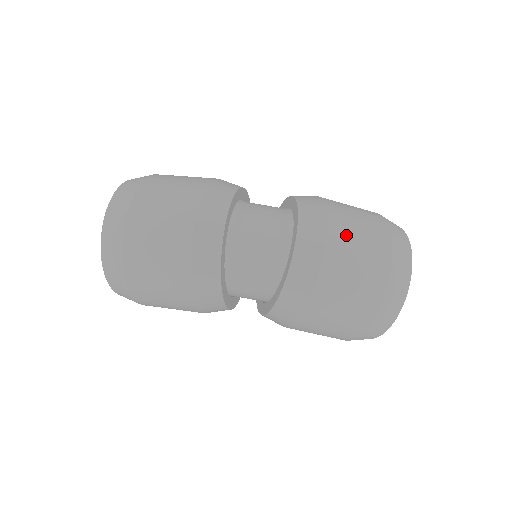
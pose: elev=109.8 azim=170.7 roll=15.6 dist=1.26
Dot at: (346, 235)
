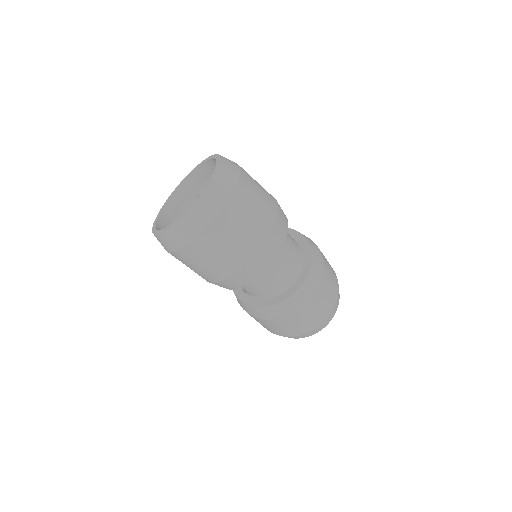
Dot at: (324, 292)
